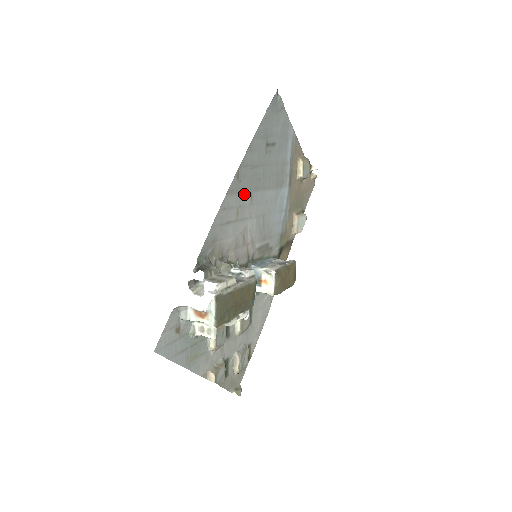
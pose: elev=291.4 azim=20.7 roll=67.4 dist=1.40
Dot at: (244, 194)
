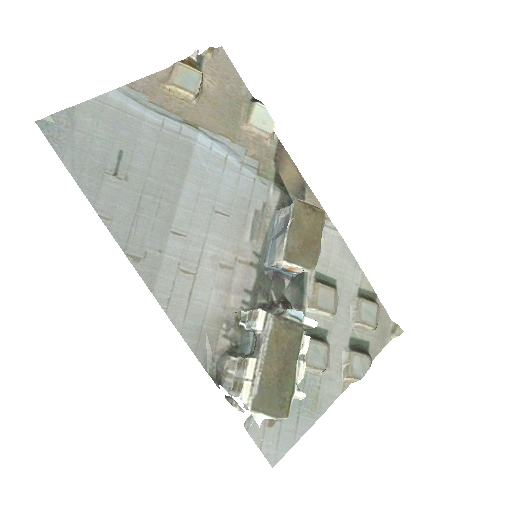
Dot at: (166, 250)
